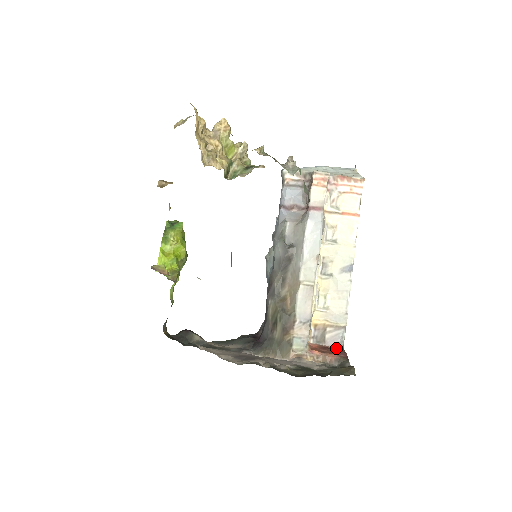
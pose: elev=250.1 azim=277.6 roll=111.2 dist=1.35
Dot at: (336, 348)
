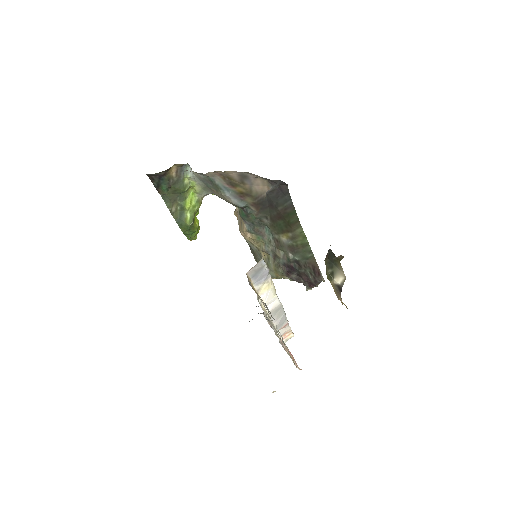
Dot at: occluded
